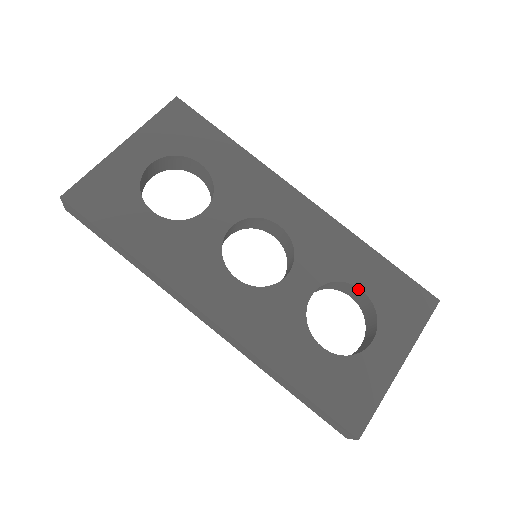
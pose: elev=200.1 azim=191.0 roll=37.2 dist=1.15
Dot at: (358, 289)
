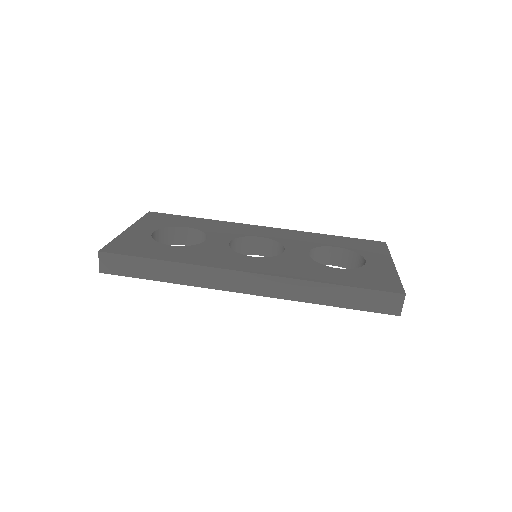
Dot at: (334, 249)
